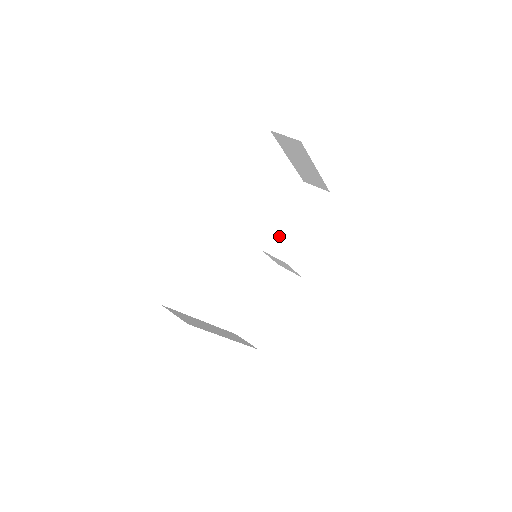
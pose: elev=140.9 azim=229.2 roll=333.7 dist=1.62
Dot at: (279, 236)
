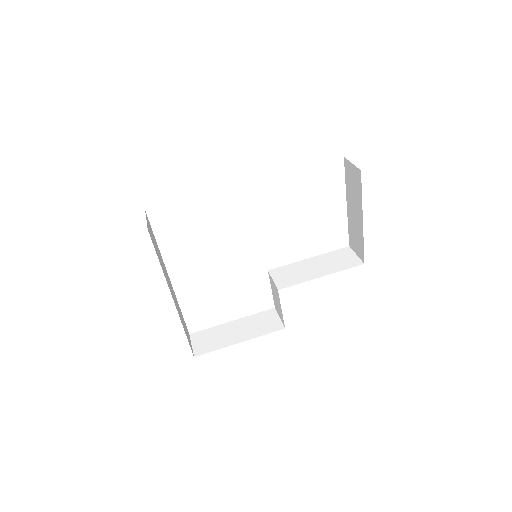
Dot at: (292, 269)
